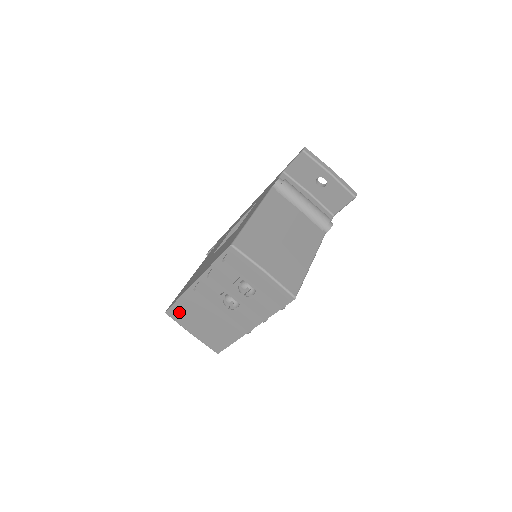
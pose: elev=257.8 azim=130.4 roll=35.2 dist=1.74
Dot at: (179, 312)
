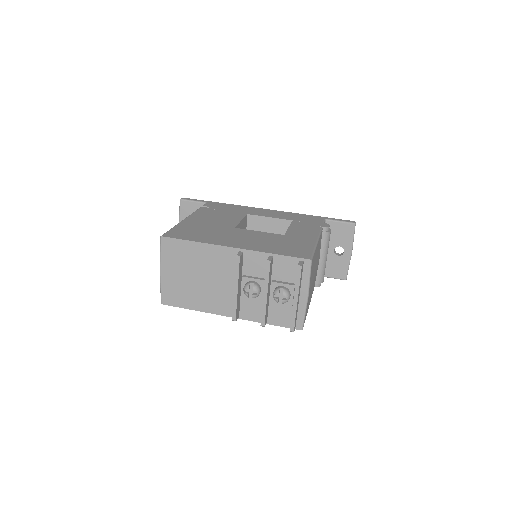
Dot at: (178, 249)
